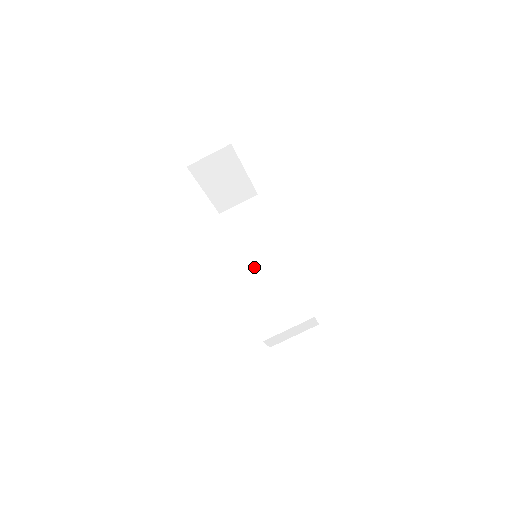
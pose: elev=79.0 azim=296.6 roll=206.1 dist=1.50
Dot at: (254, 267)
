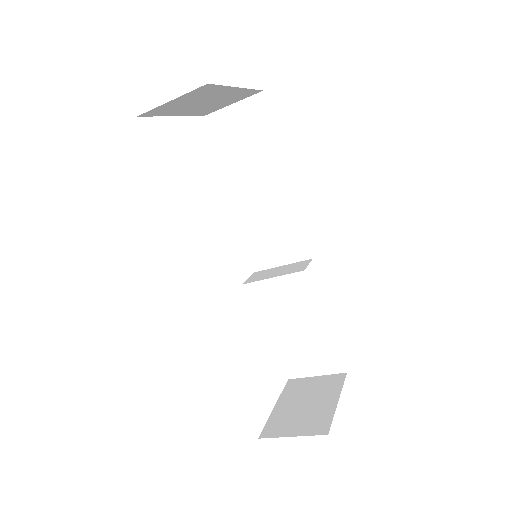
Dot at: (256, 227)
